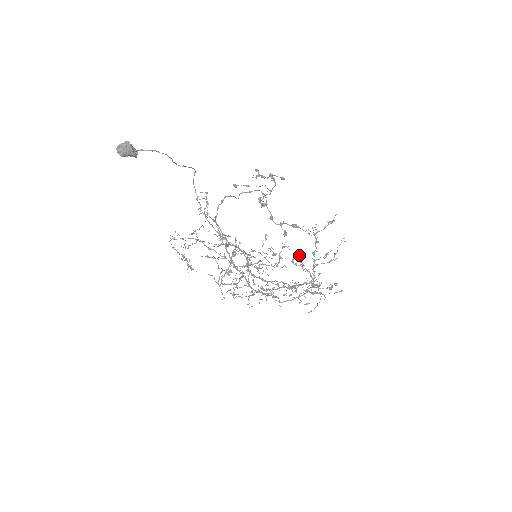
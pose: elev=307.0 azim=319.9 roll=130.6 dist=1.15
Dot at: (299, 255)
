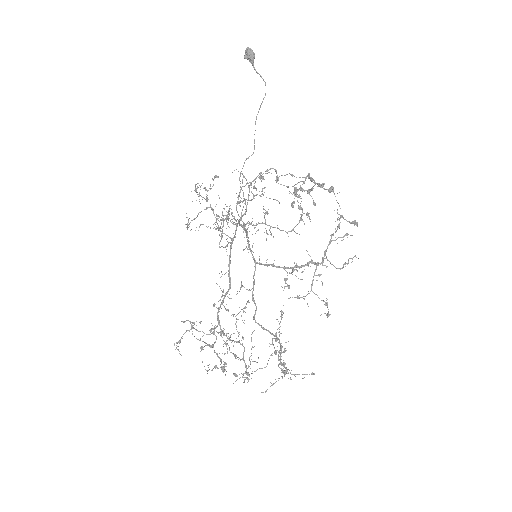
Dot at: (282, 315)
